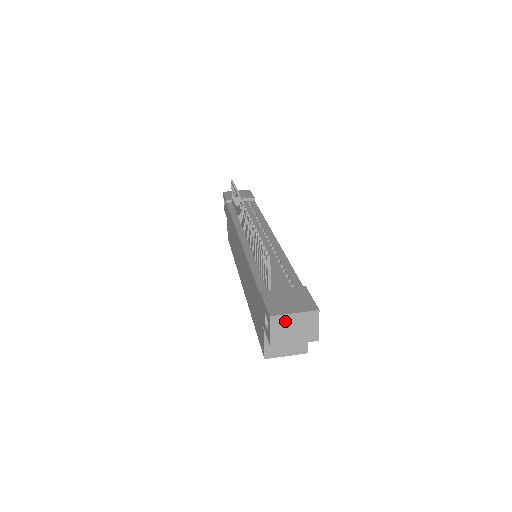
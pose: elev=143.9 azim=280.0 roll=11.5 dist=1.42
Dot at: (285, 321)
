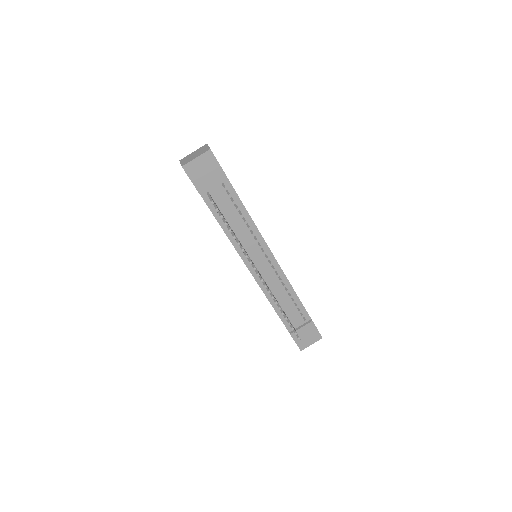
Dot at: occluded
